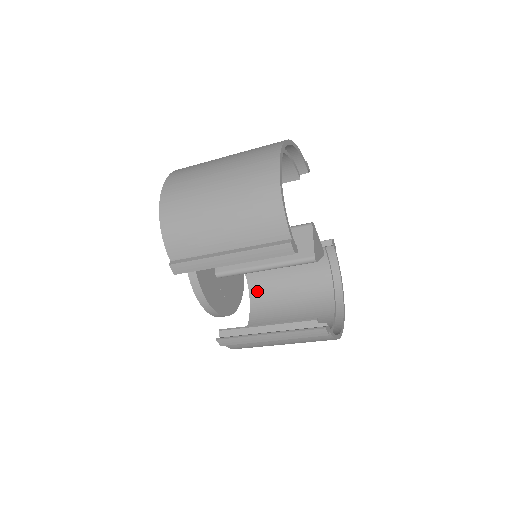
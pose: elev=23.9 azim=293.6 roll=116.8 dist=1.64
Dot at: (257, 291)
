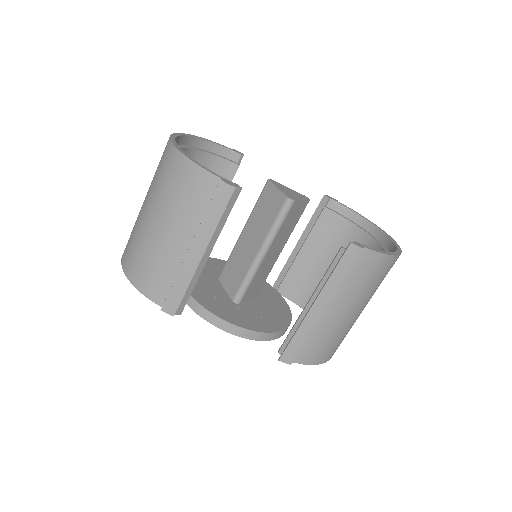
Dot at: occluded
